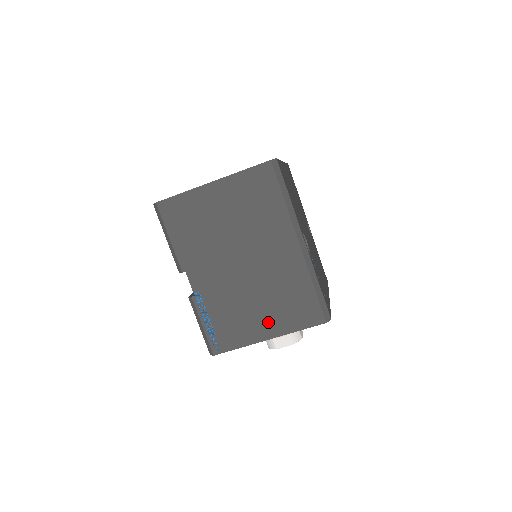
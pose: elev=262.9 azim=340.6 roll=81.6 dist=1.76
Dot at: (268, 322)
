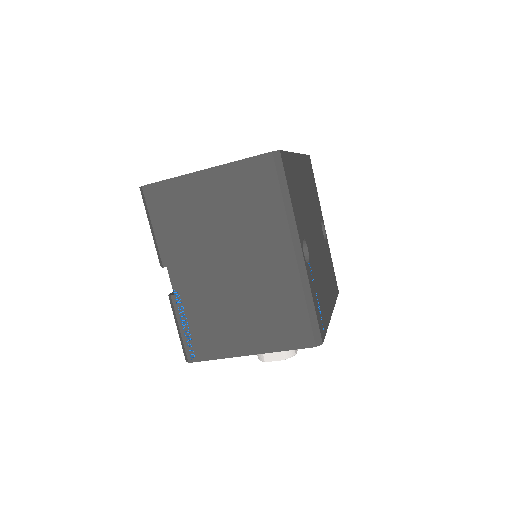
Dot at: (251, 336)
